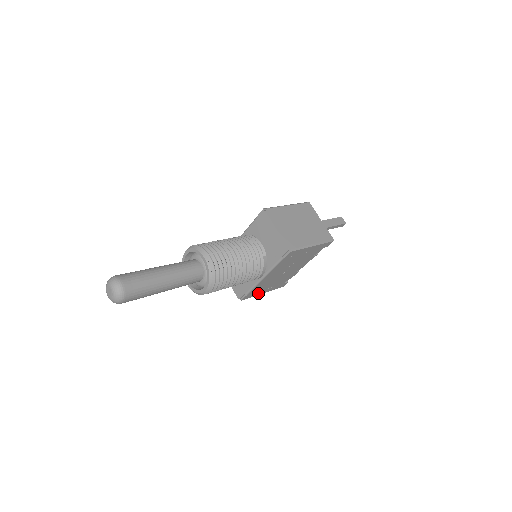
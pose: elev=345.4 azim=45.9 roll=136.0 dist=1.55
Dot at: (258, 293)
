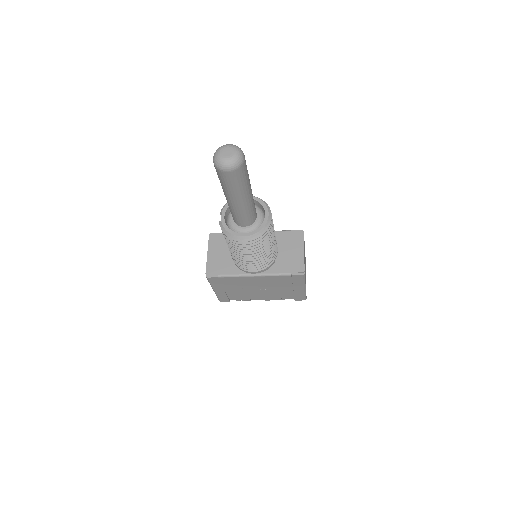
Dot at: (217, 286)
